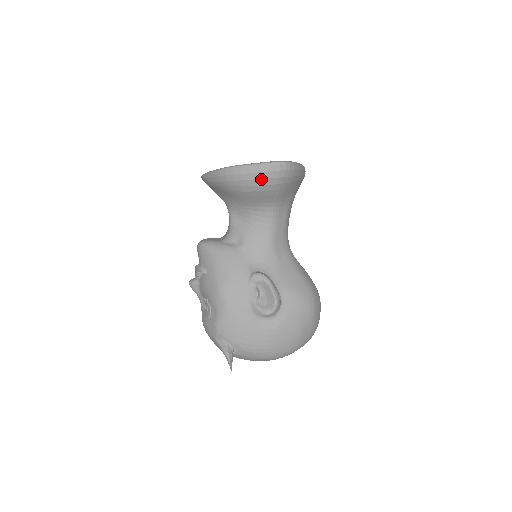
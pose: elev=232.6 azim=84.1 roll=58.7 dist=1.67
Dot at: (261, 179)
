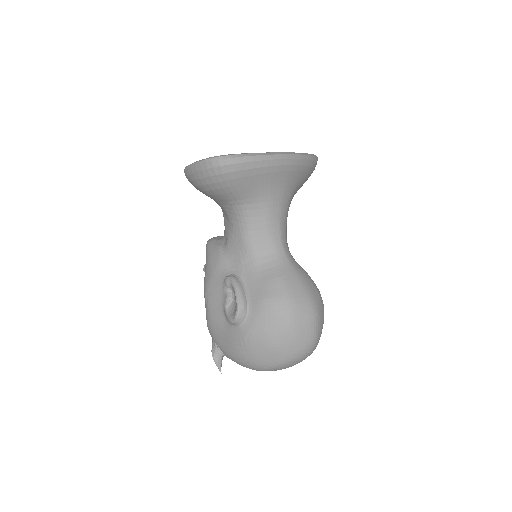
Dot at: (202, 178)
